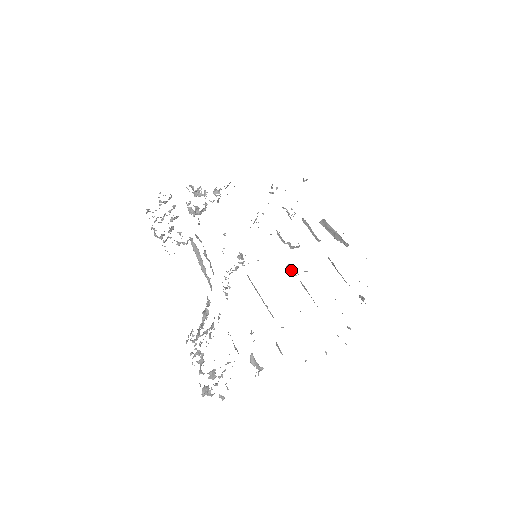
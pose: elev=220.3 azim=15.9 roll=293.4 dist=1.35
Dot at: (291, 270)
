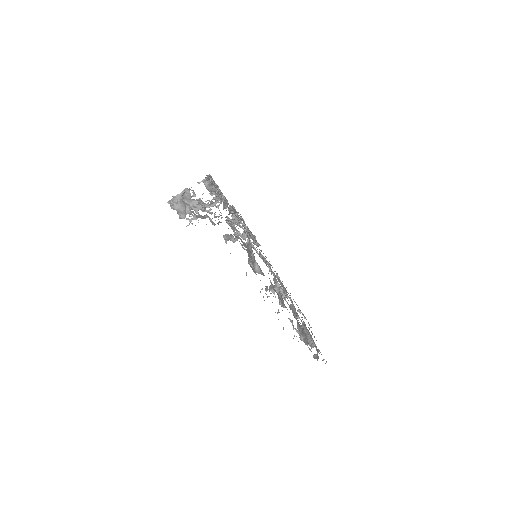
Dot at: (274, 286)
